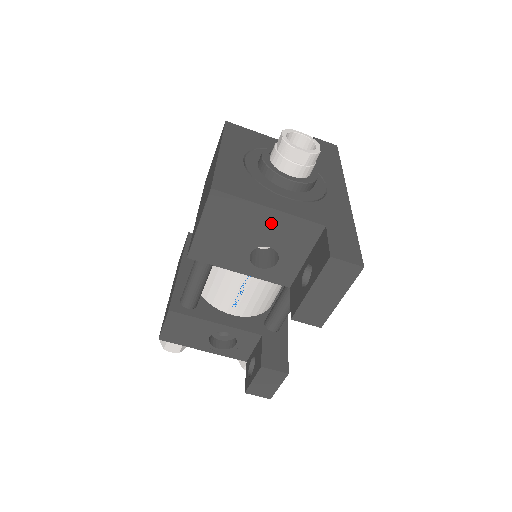
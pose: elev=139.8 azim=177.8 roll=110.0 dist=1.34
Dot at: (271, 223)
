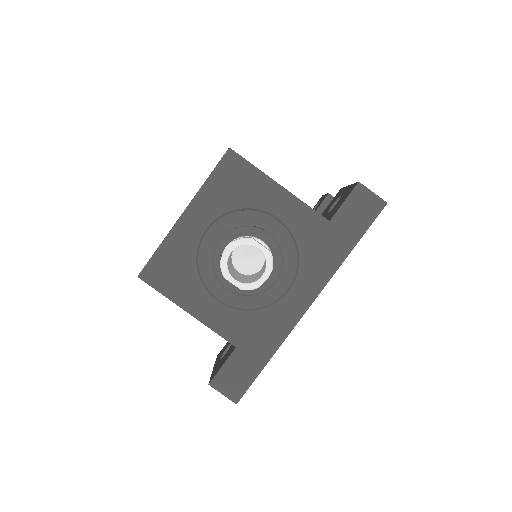
Dot at: occluded
